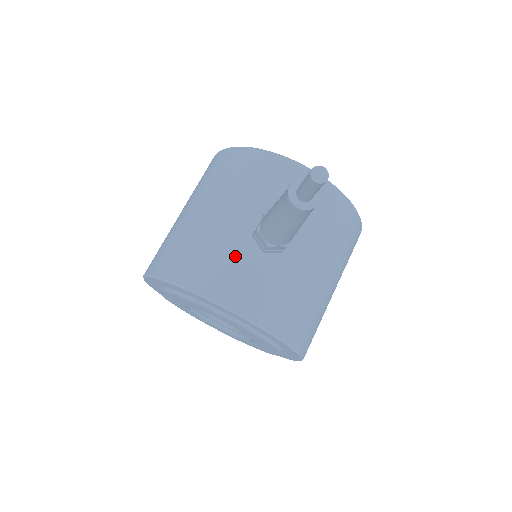
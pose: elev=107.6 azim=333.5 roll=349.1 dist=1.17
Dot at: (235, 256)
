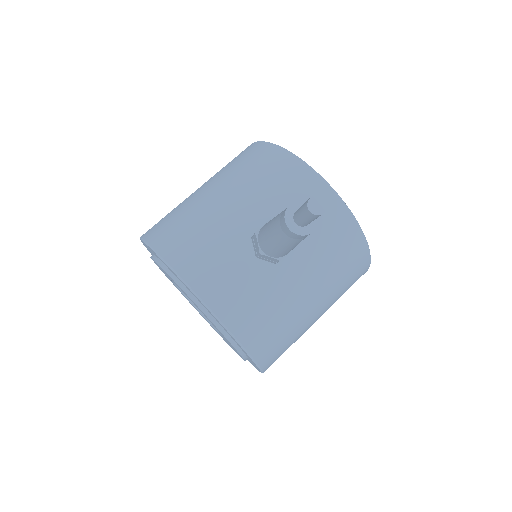
Dot at: (227, 251)
